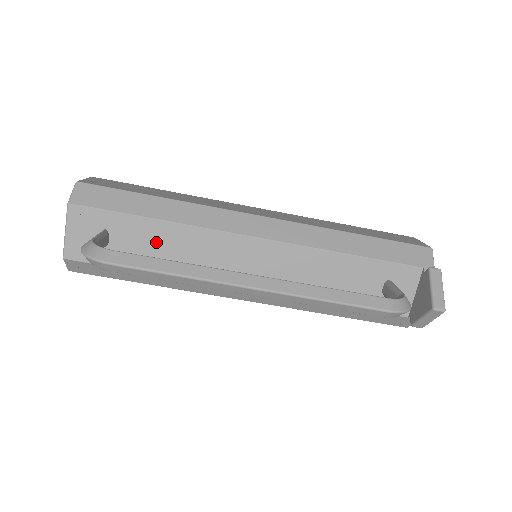
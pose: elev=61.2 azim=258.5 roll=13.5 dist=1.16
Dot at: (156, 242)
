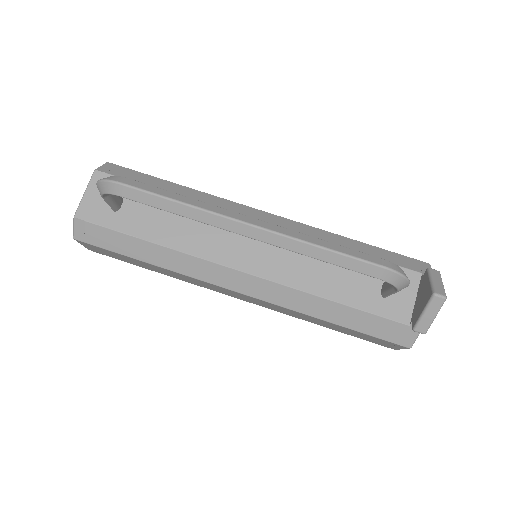
Dot at: (164, 213)
